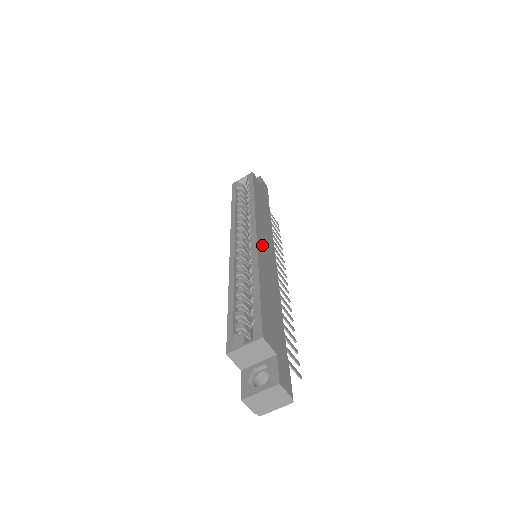
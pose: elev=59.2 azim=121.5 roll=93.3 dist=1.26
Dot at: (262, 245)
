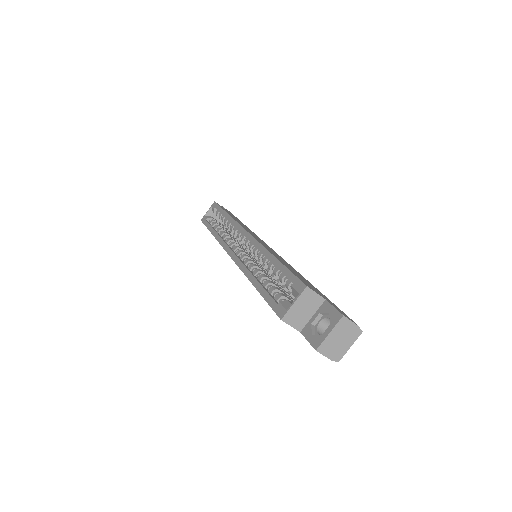
Dot at: occluded
